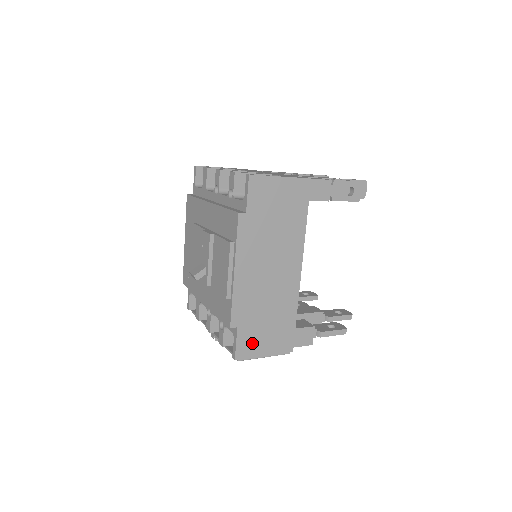
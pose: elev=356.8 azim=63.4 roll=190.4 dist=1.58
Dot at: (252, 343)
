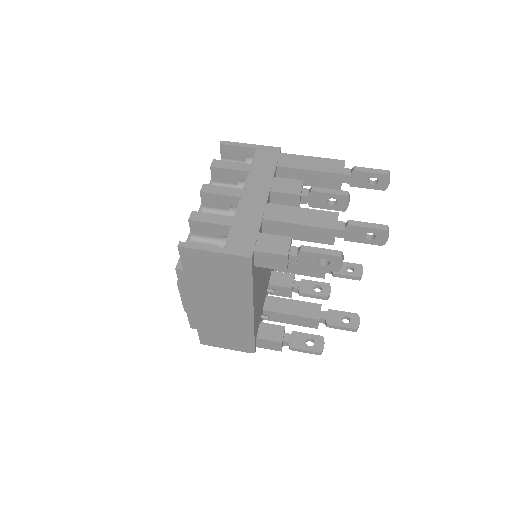
Dot at: (213, 340)
